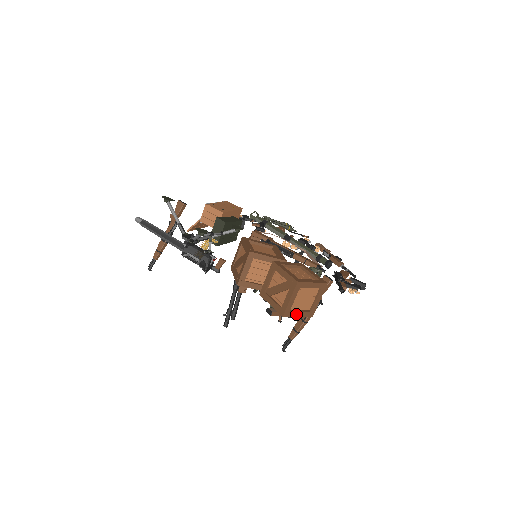
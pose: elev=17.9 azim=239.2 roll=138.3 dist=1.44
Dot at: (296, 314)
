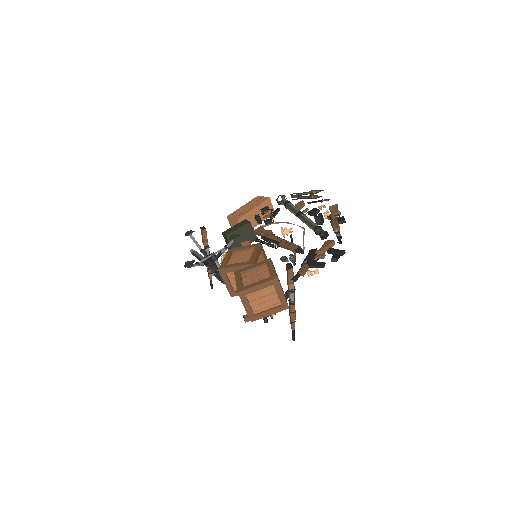
Dot at: (265, 314)
